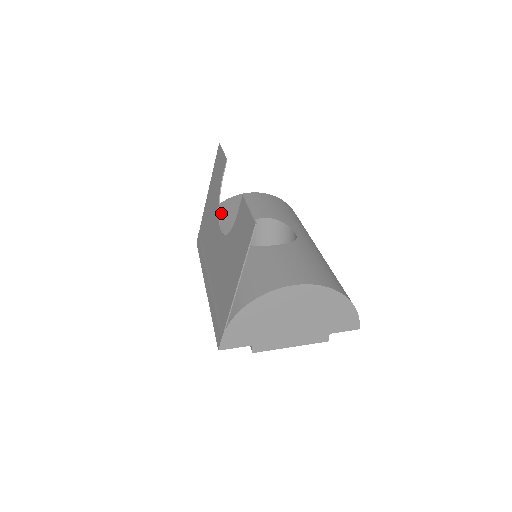
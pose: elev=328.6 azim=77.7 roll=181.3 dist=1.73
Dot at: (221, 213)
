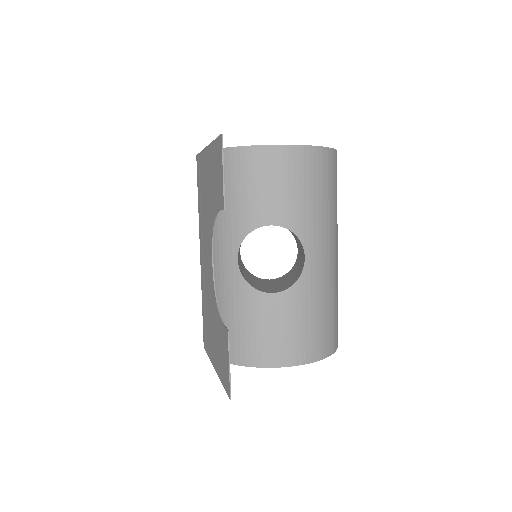
Dot at: (224, 176)
